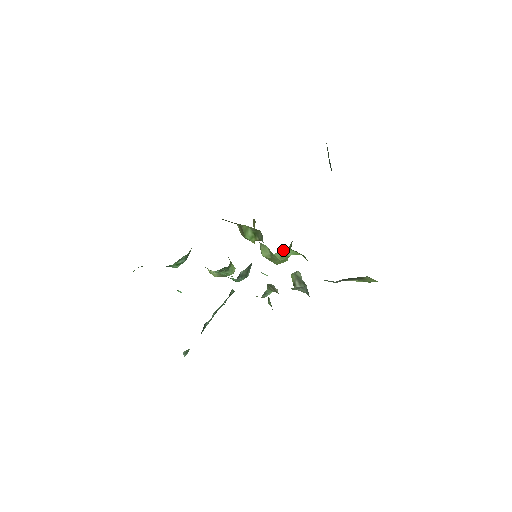
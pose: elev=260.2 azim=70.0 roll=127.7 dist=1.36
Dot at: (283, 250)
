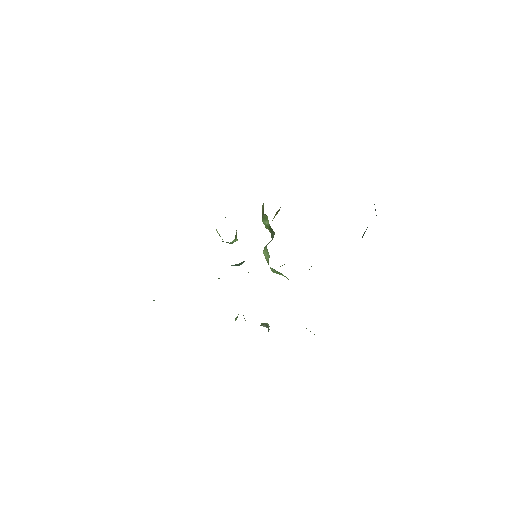
Dot at: occluded
